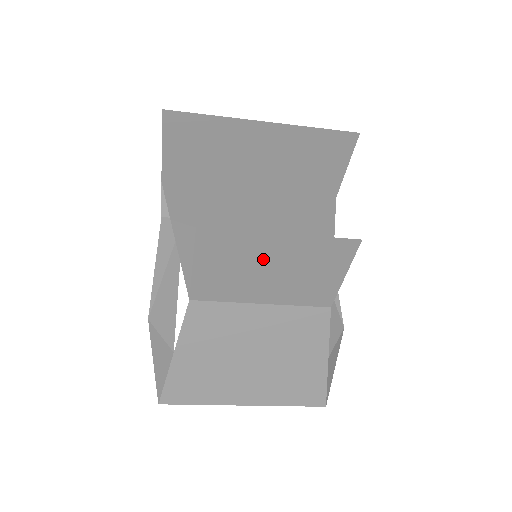
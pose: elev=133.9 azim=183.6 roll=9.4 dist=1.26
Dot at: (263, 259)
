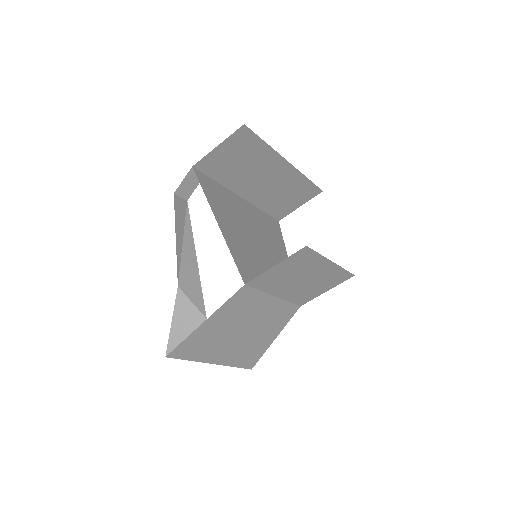
Dot at: (309, 272)
